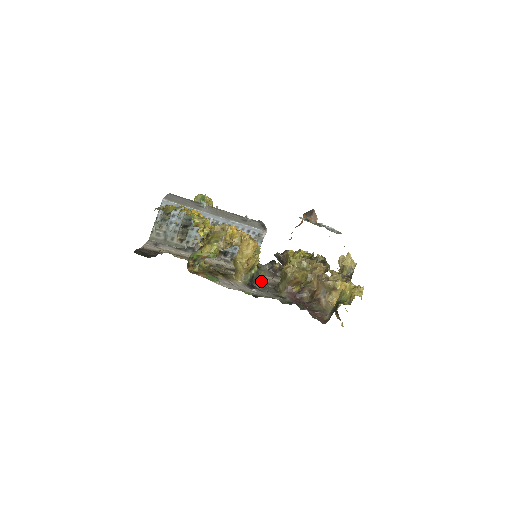
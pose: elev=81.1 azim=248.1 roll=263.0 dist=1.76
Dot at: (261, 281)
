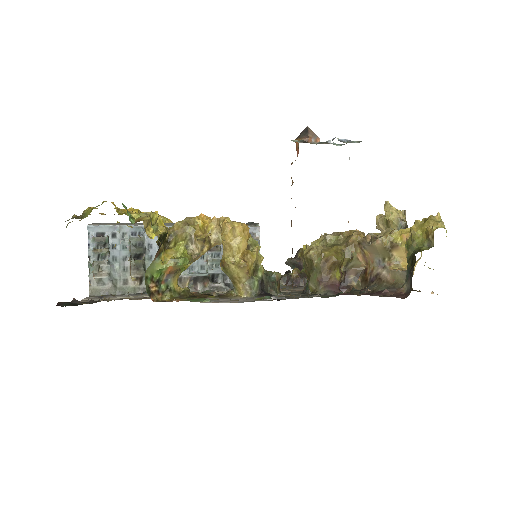
Dot at: (278, 287)
